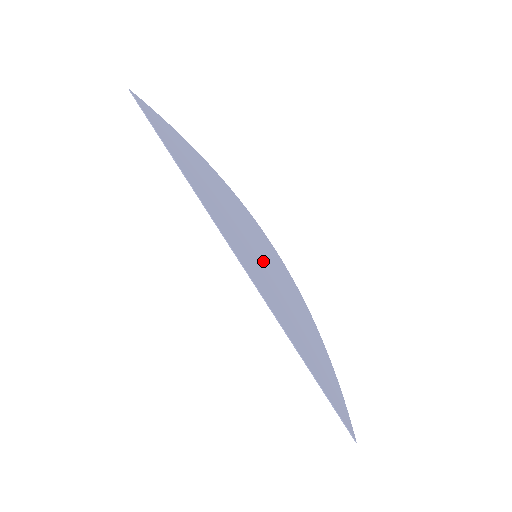
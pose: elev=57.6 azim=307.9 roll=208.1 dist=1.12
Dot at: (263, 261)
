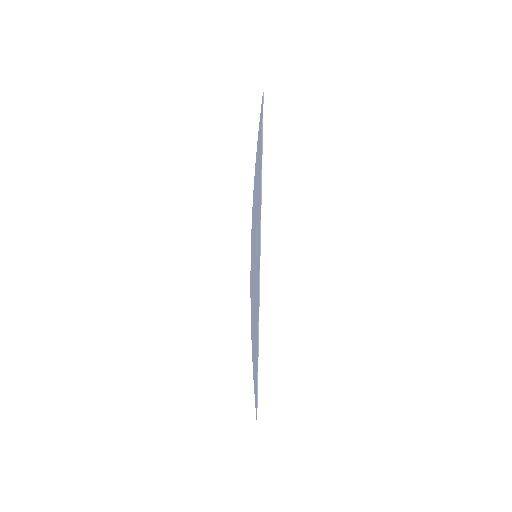
Dot at: occluded
